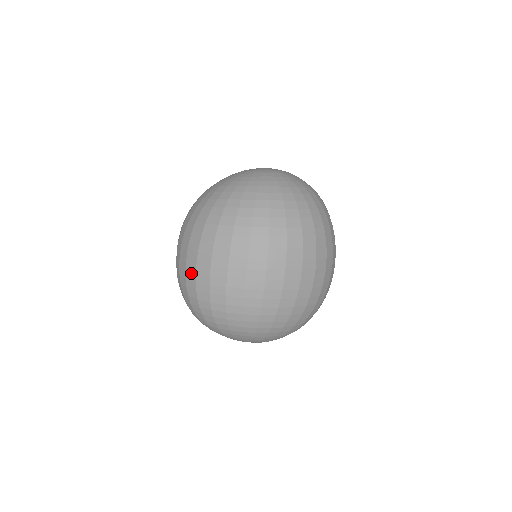
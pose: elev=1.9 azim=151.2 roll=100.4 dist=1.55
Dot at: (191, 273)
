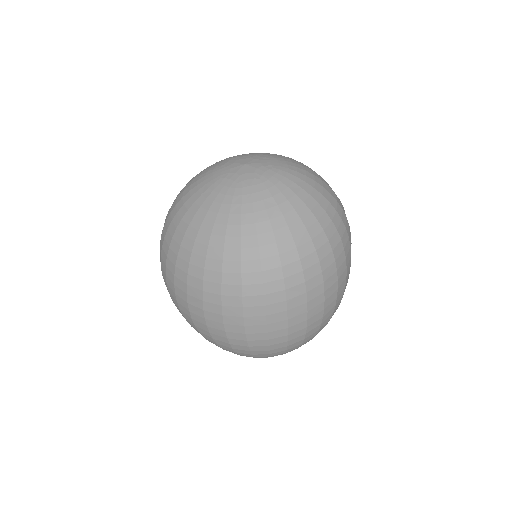
Dot at: (258, 335)
